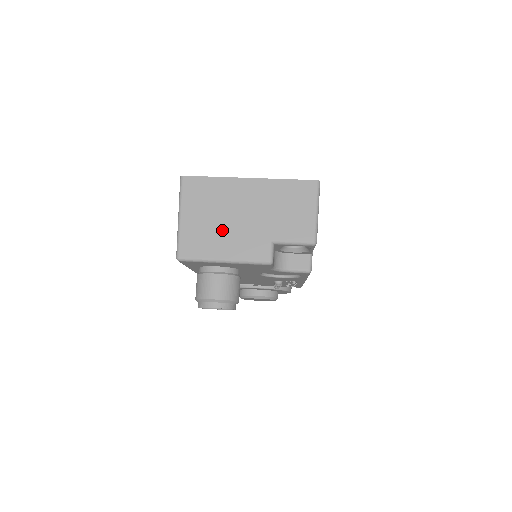
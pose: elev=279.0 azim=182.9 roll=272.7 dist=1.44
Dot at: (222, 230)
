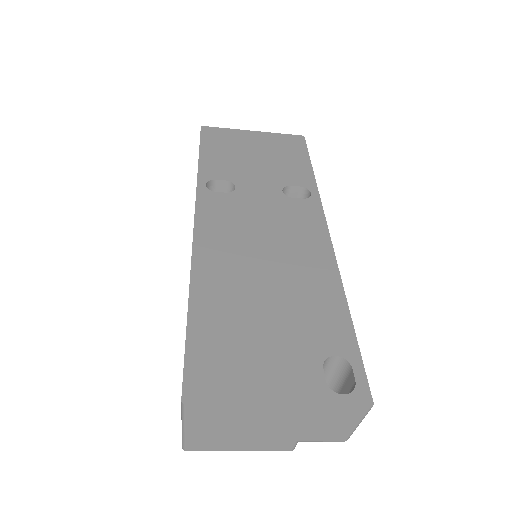
Dot at: (239, 437)
